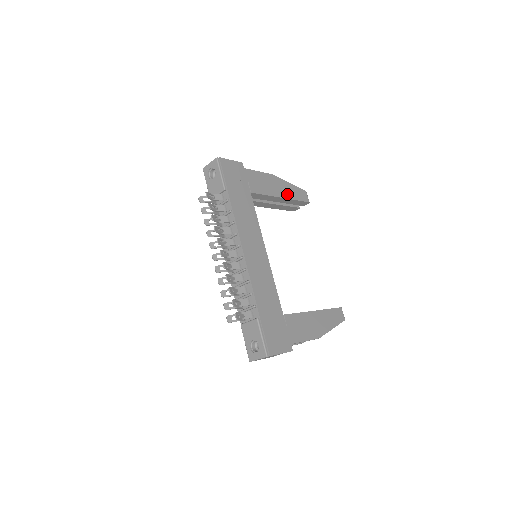
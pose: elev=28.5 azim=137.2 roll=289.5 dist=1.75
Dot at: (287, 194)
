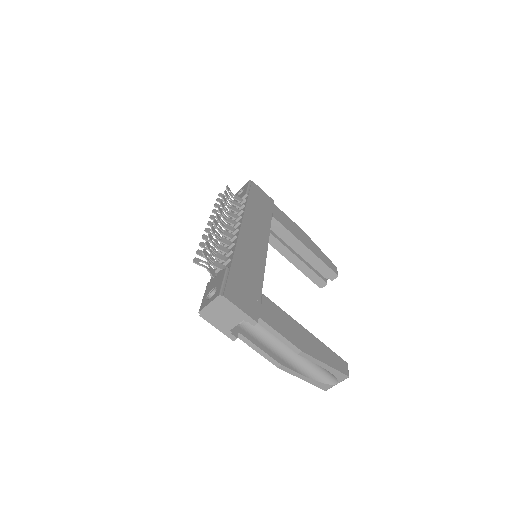
Dot at: (313, 250)
